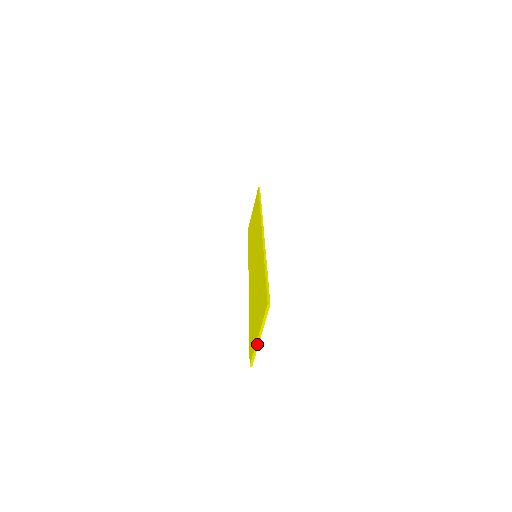
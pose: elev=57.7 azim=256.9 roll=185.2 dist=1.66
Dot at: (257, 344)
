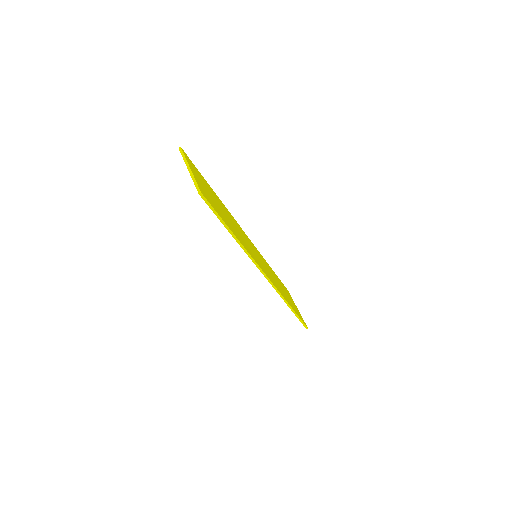
Dot at: (191, 175)
